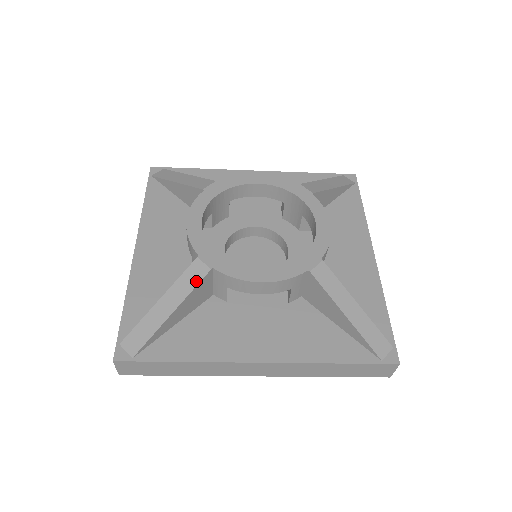
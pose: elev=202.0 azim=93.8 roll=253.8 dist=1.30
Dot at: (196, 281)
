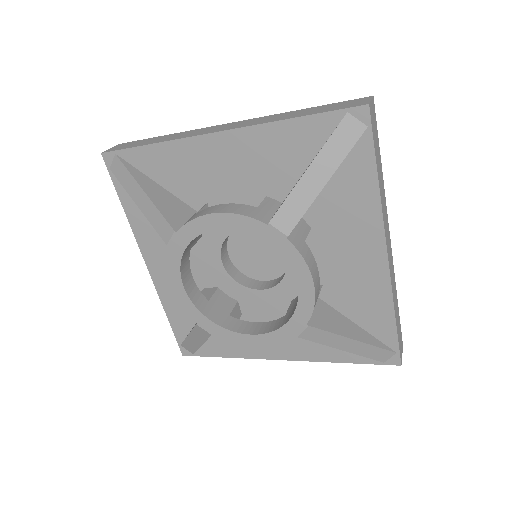
Dot at: (205, 337)
